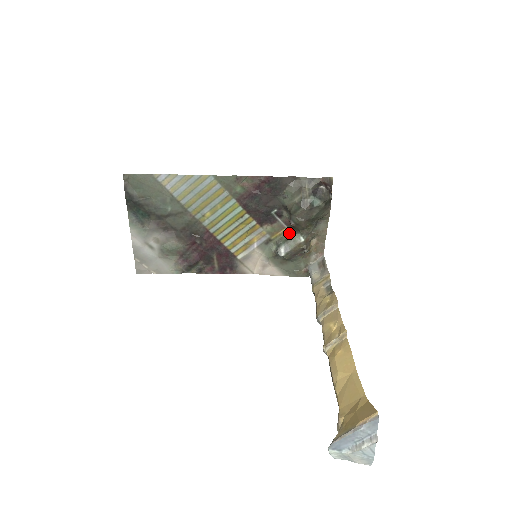
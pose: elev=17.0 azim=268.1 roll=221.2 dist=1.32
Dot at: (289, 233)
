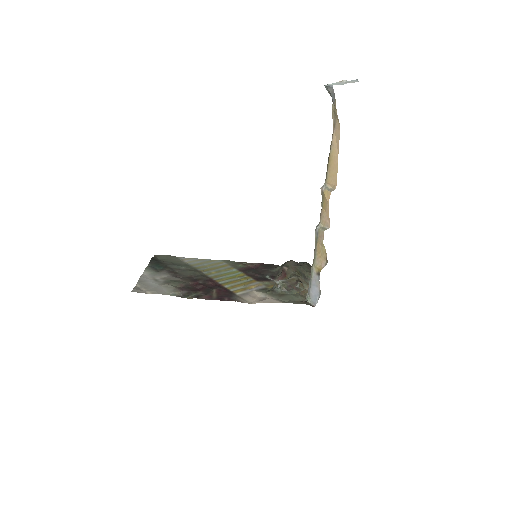
Dot at: occluded
